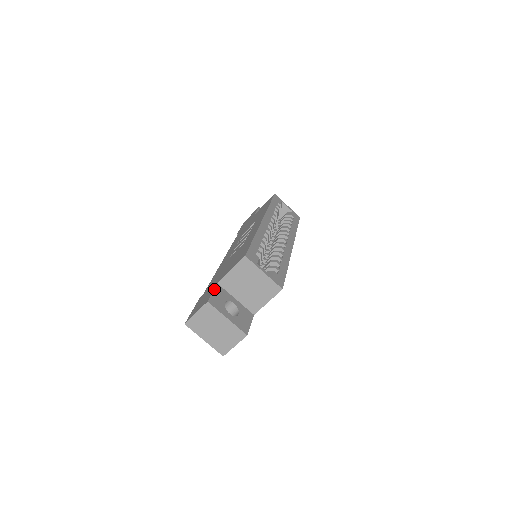
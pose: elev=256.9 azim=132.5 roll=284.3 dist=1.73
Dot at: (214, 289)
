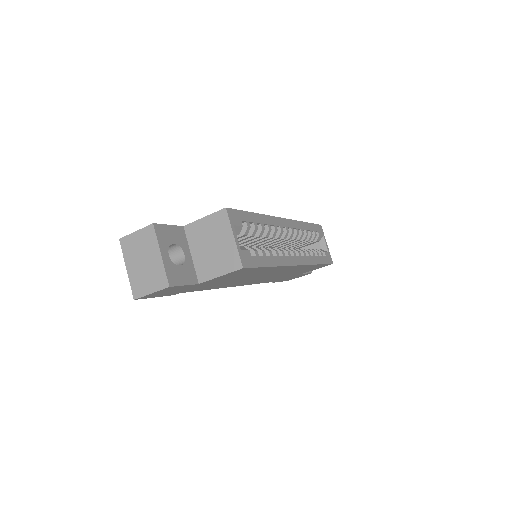
Dot at: (174, 225)
